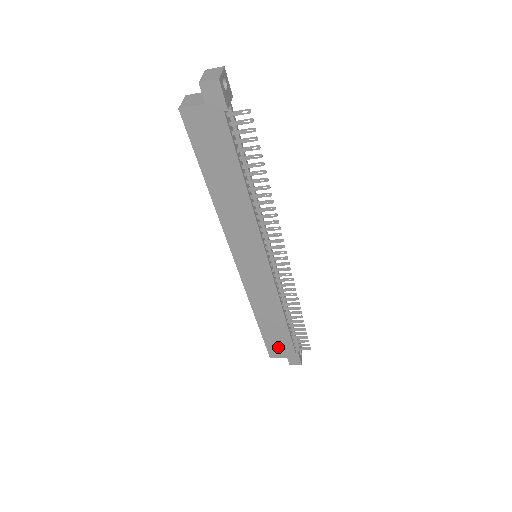
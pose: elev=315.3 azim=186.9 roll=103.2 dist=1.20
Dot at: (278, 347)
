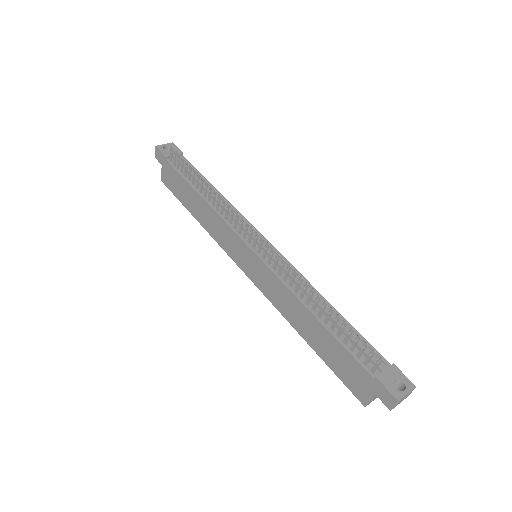
Dot at: (352, 376)
